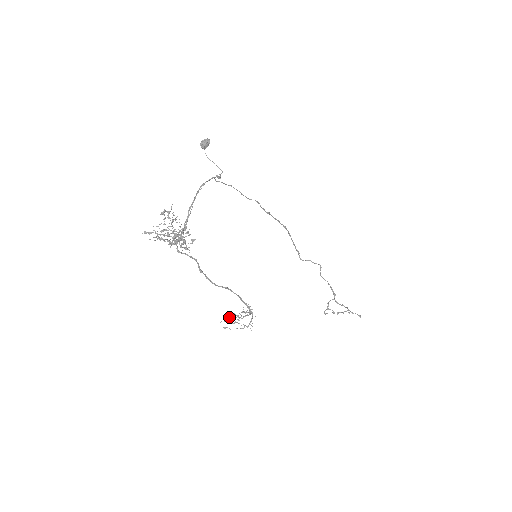
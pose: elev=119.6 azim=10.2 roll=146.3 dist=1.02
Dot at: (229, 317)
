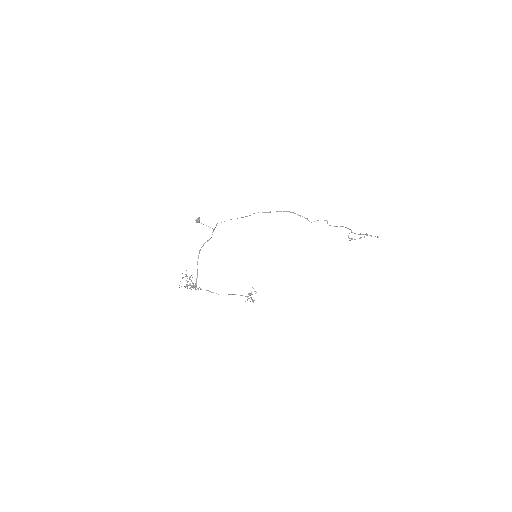
Dot at: occluded
